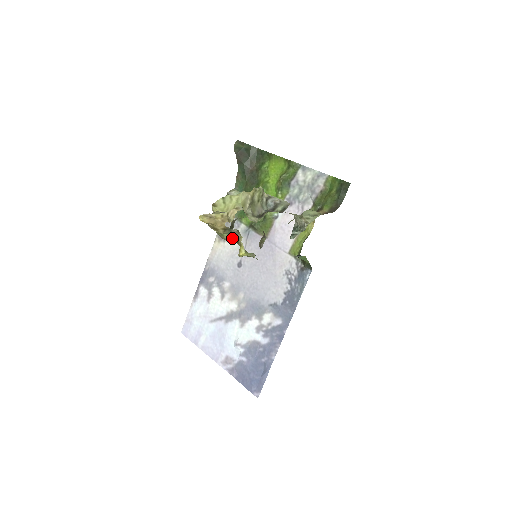
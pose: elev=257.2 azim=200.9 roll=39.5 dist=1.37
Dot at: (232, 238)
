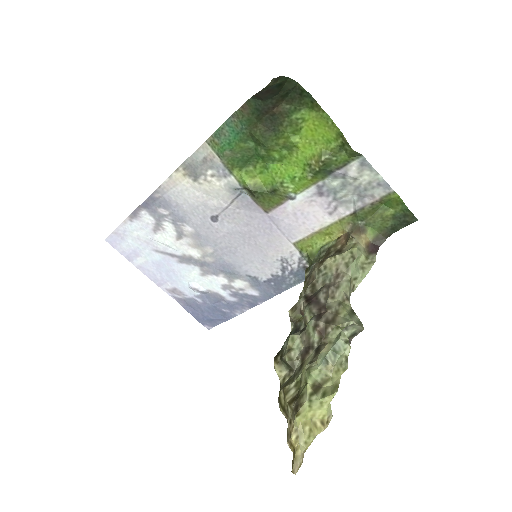
Dot at: occluded
